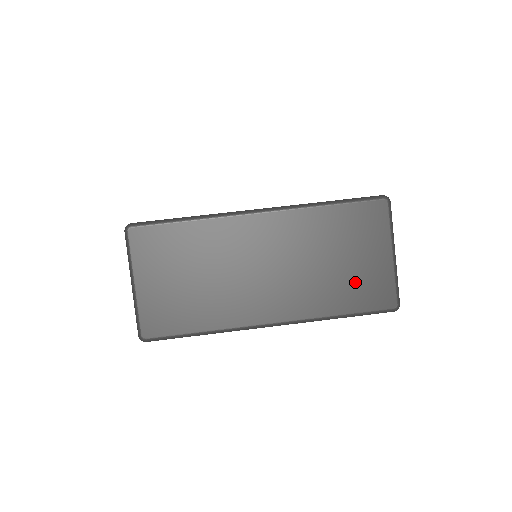
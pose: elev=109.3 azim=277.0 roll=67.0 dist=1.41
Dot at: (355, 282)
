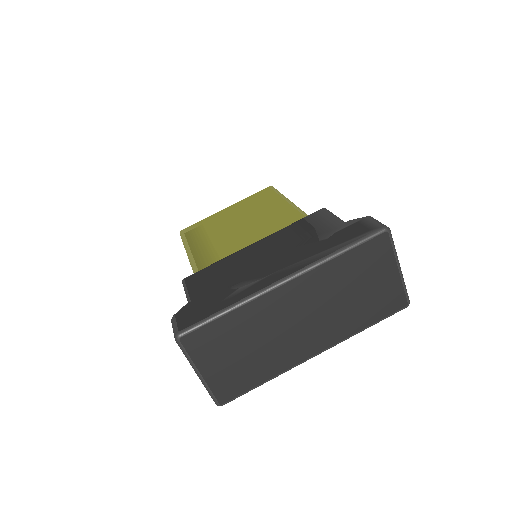
Dot at: (374, 301)
